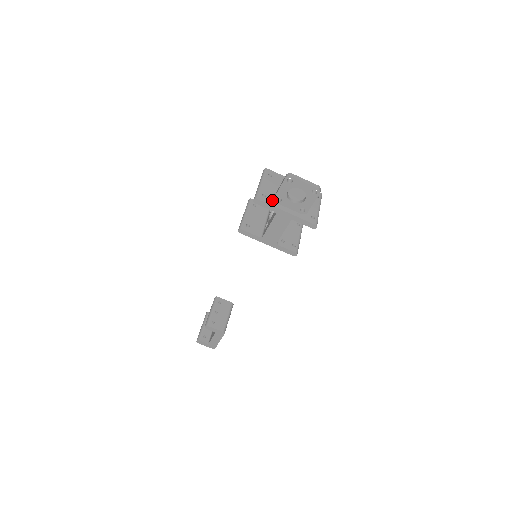
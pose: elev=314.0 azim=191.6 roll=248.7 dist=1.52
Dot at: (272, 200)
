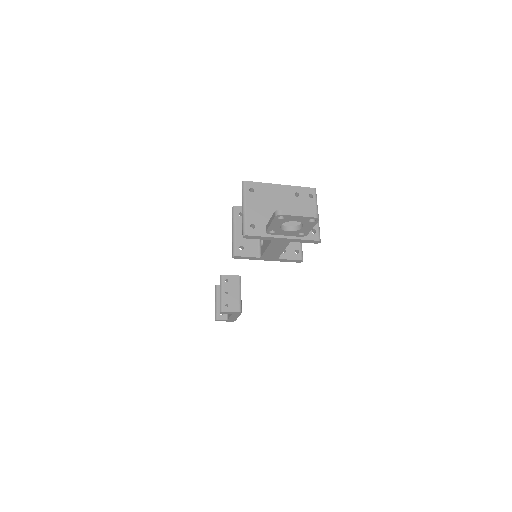
Dot at: (263, 228)
